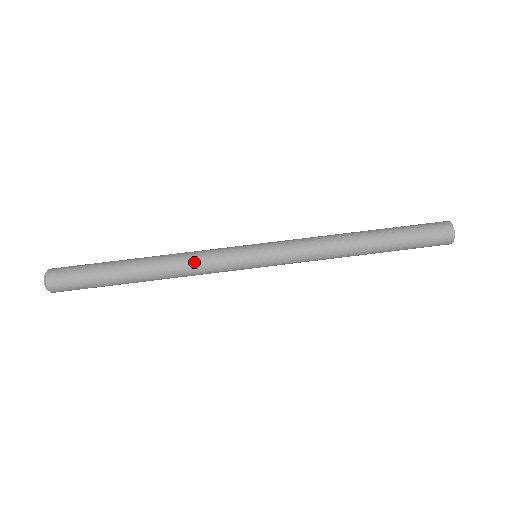
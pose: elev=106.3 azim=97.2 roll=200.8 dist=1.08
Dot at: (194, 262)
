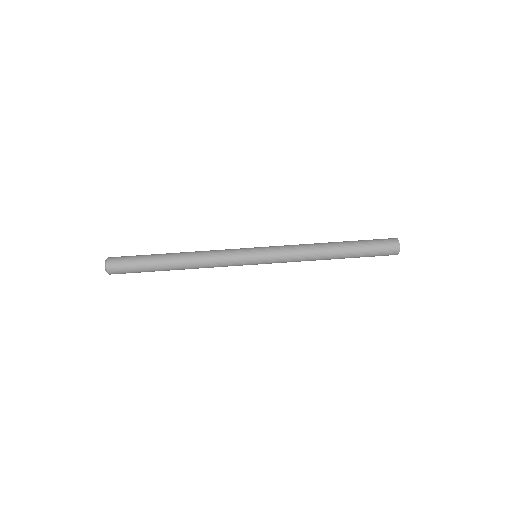
Dot at: (212, 261)
